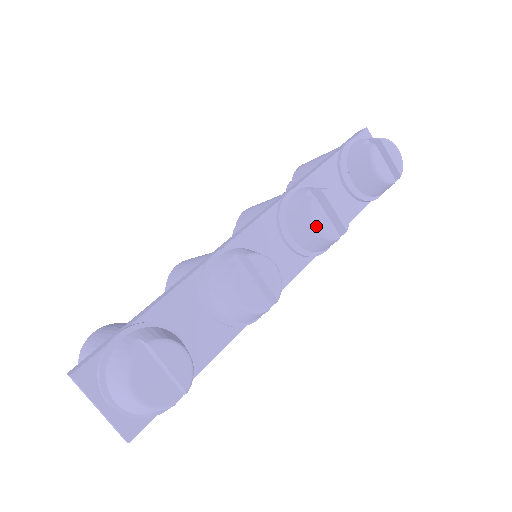
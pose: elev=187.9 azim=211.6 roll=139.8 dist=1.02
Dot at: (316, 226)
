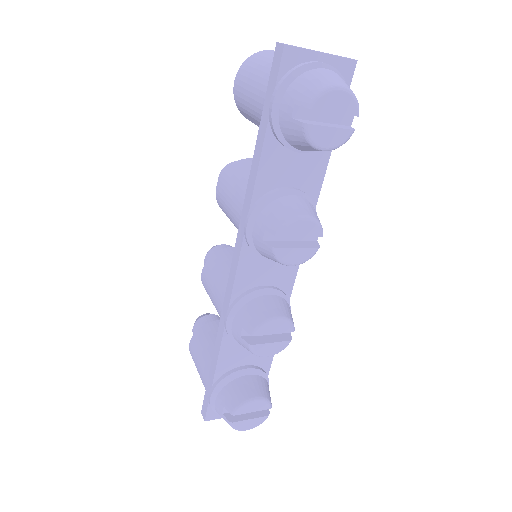
Dot at: (291, 265)
